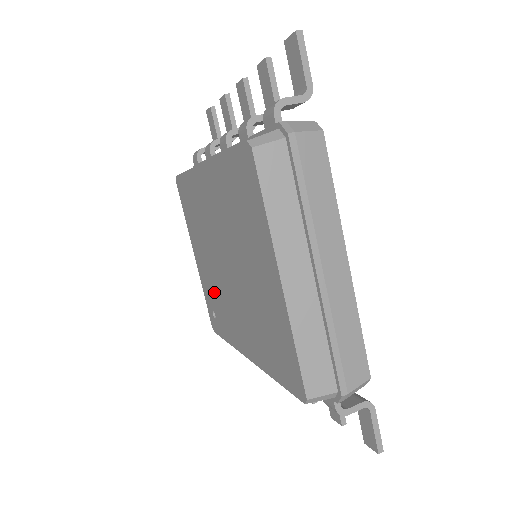
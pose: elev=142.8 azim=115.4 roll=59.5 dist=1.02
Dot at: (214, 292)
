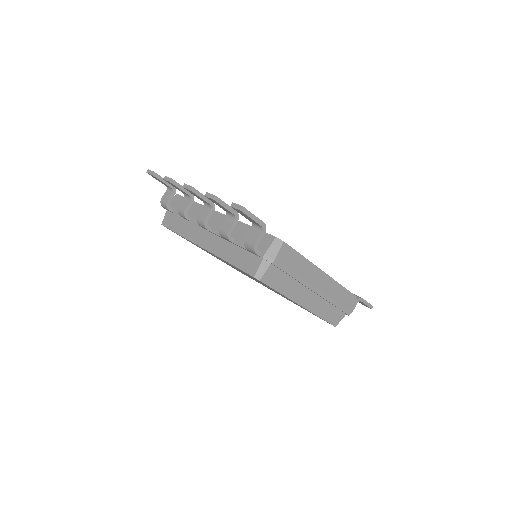
Dot at: occluded
